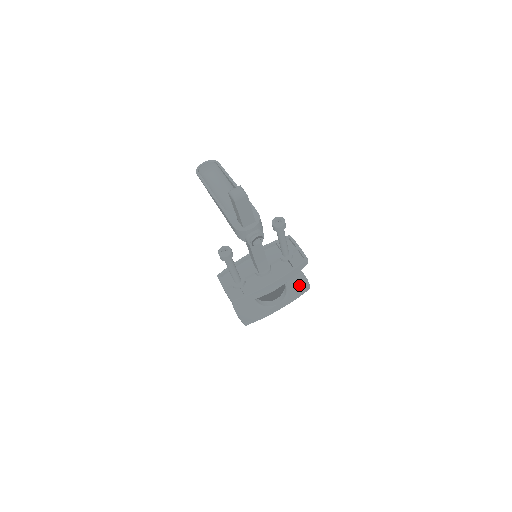
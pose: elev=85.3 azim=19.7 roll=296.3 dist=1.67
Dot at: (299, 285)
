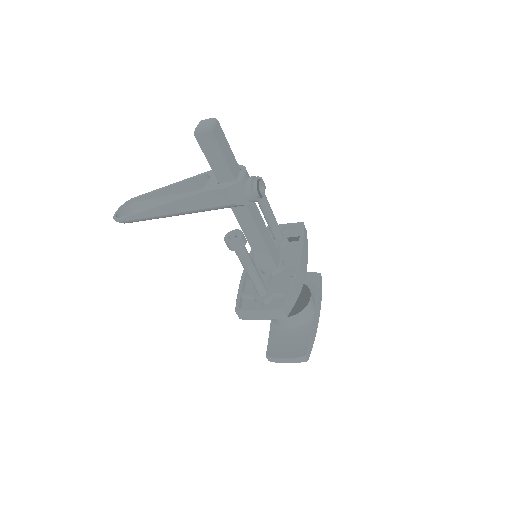
Dot at: (311, 282)
